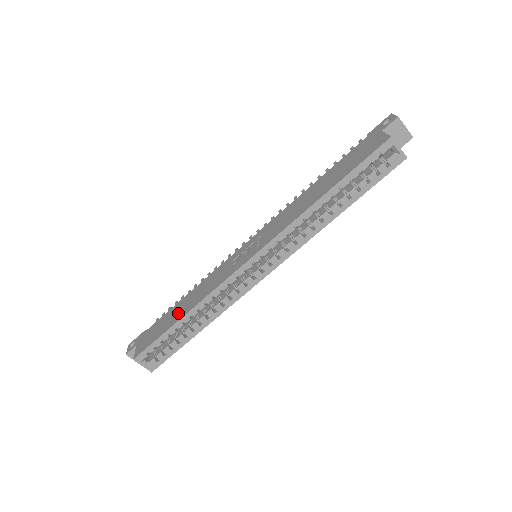
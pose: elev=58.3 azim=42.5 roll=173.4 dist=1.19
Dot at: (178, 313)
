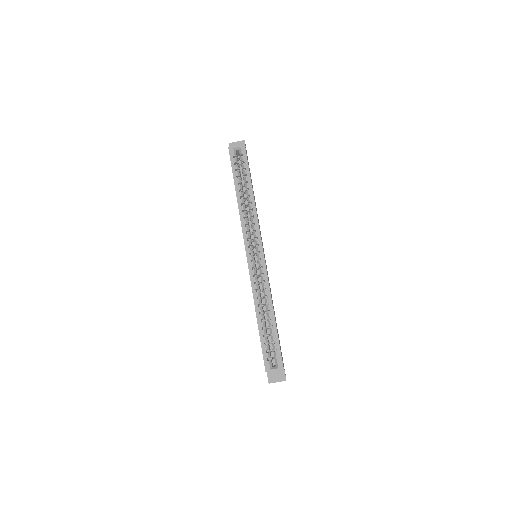
Dot at: occluded
